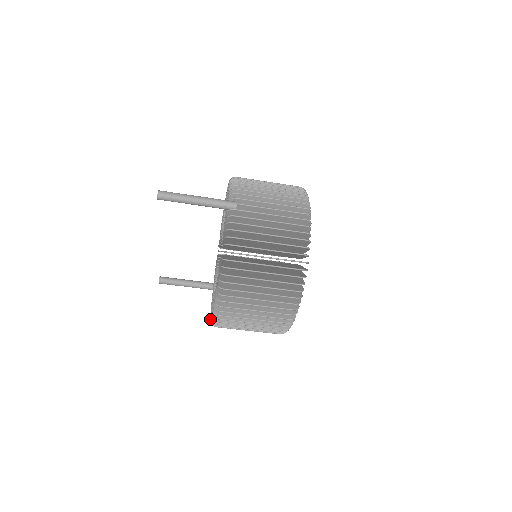
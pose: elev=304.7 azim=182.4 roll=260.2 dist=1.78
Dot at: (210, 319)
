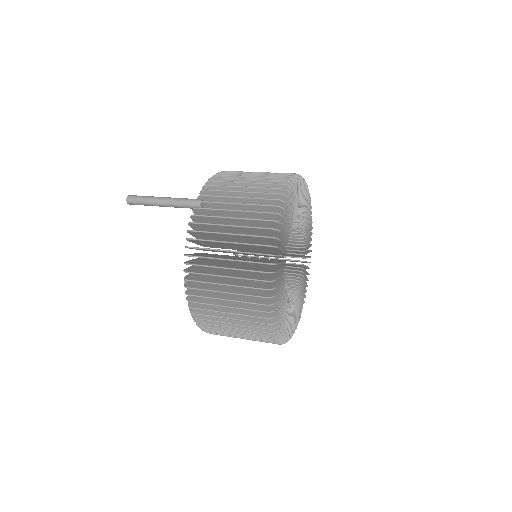
Dot at: occluded
